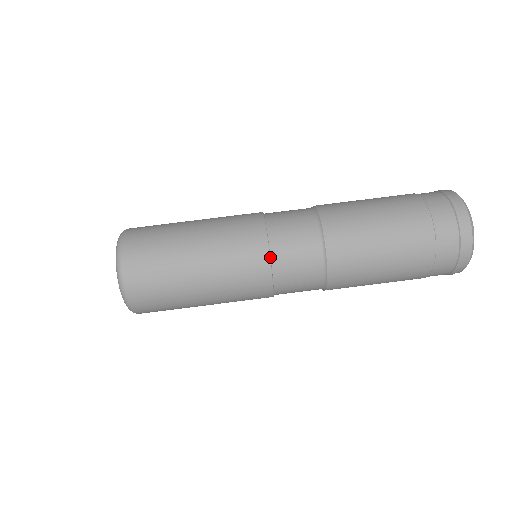
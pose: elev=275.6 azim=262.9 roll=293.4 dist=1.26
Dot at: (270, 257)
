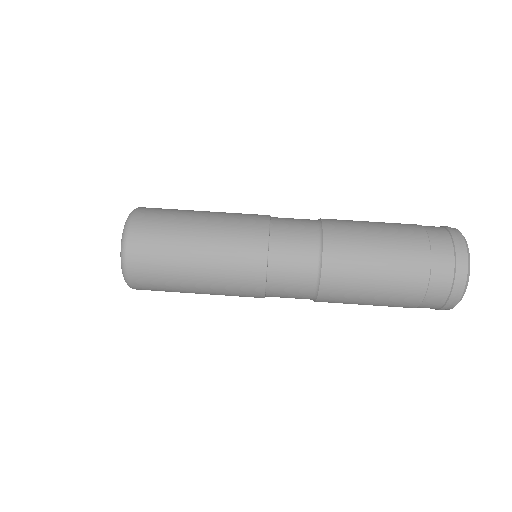
Dot at: (270, 221)
